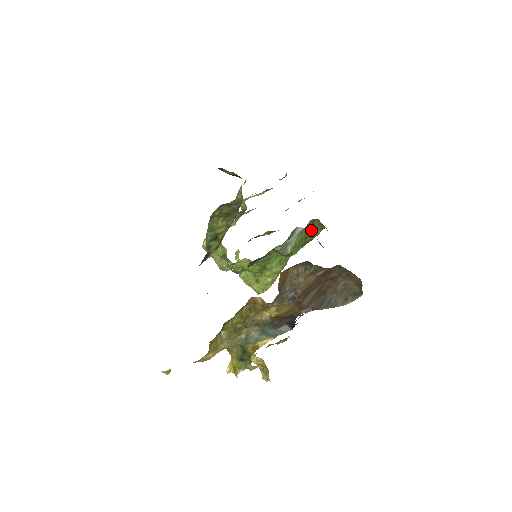
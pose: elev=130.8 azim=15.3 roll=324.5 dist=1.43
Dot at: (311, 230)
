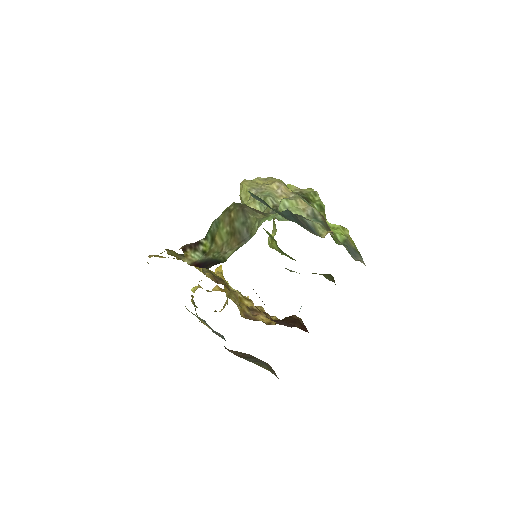
Dot at: (324, 274)
